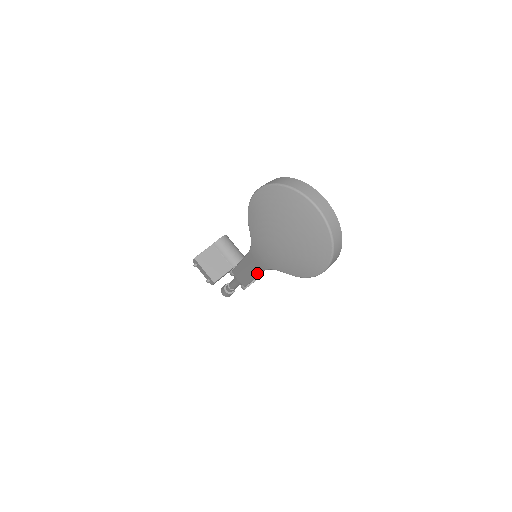
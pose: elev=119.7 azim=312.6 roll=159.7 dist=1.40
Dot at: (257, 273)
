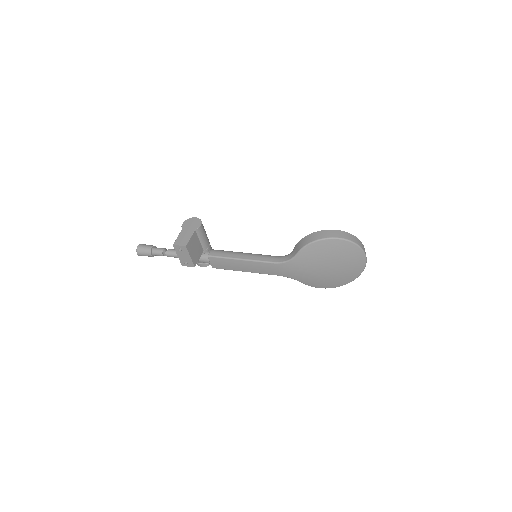
Dot at: (262, 273)
